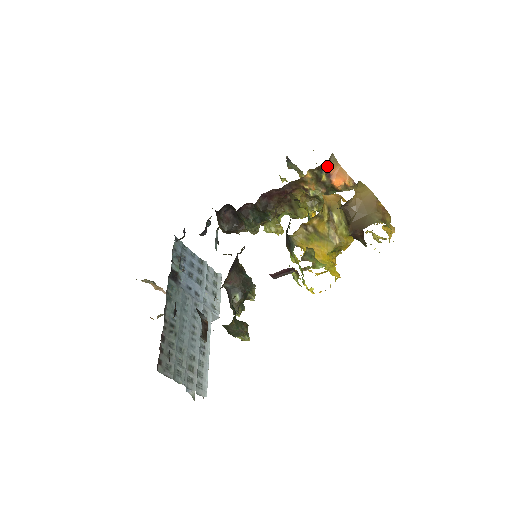
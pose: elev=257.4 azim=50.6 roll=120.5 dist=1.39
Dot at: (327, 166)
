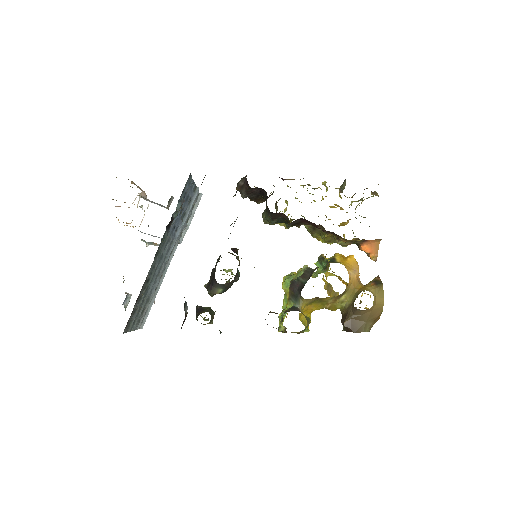
Dot at: occluded
